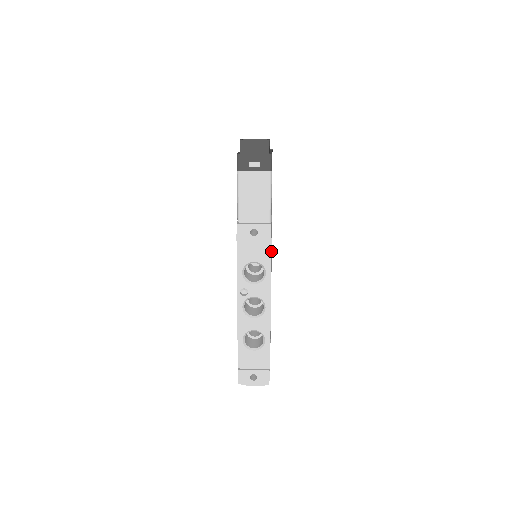
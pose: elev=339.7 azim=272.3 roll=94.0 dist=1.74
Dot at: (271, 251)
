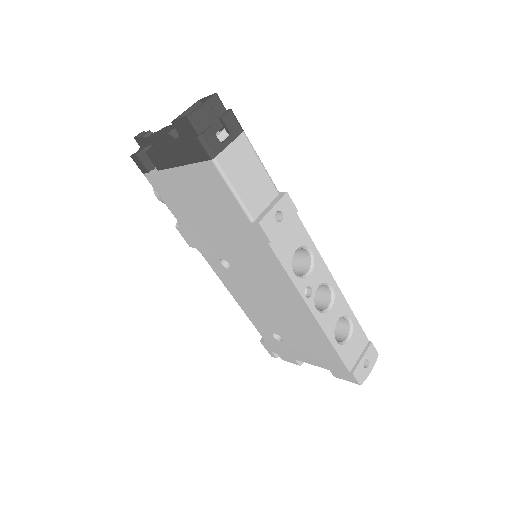
Dot at: (302, 223)
